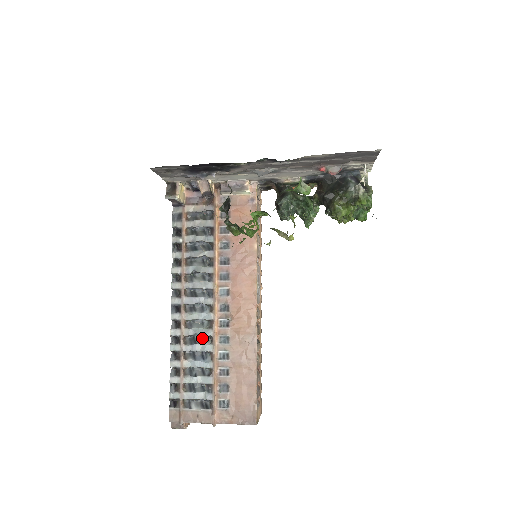
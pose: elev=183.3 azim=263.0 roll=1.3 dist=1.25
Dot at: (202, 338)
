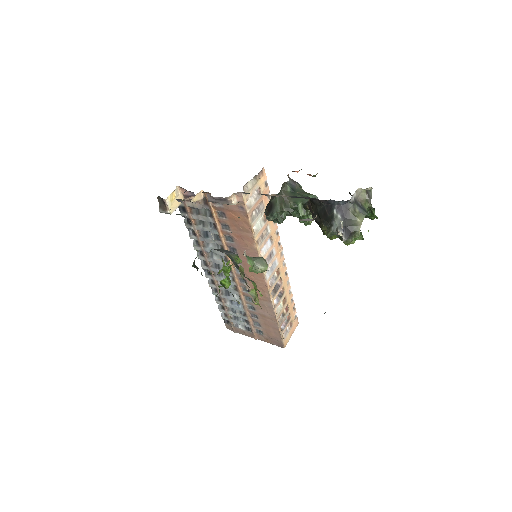
Dot at: occluded
